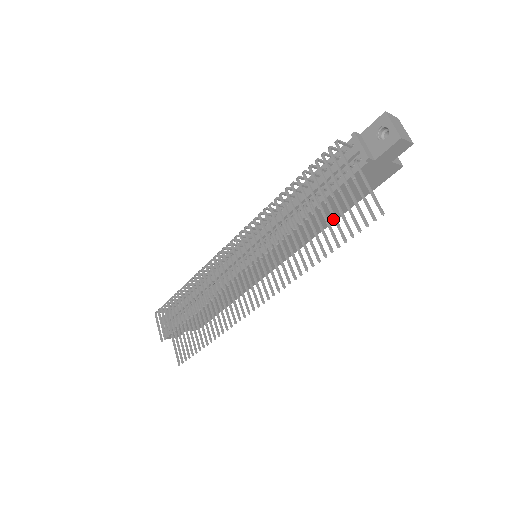
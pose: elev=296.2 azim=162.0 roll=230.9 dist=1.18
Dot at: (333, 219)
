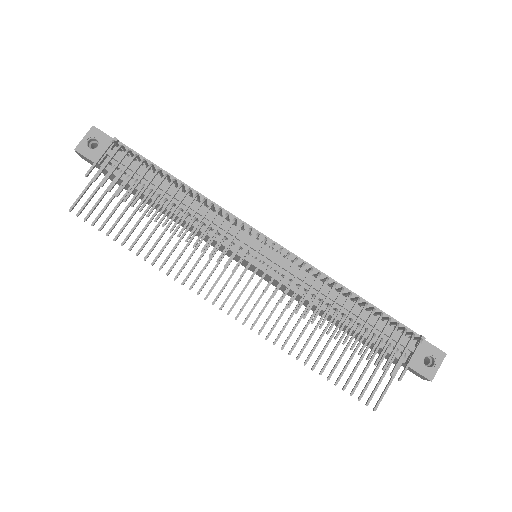
Dot at: occluded
